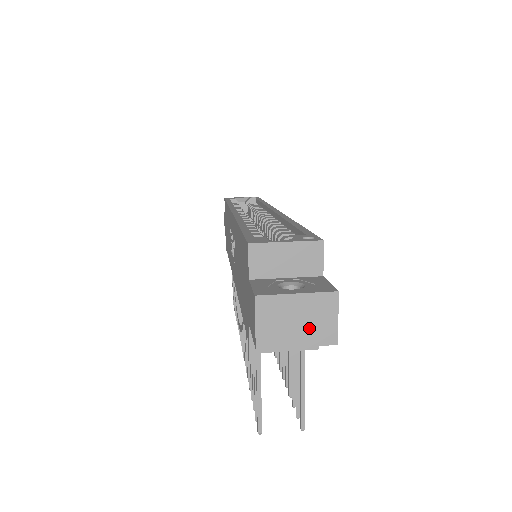
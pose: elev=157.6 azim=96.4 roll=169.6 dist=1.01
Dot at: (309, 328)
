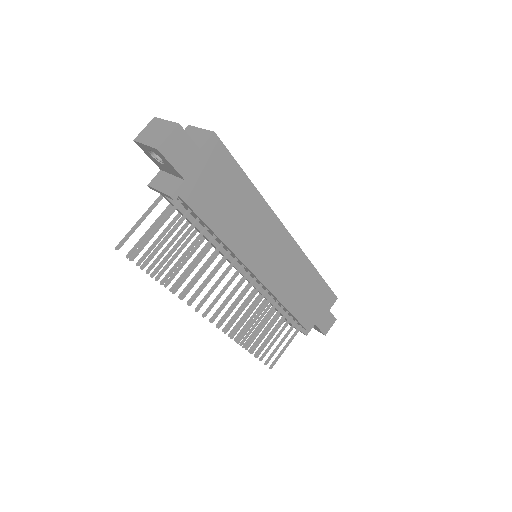
Dot at: (156, 137)
